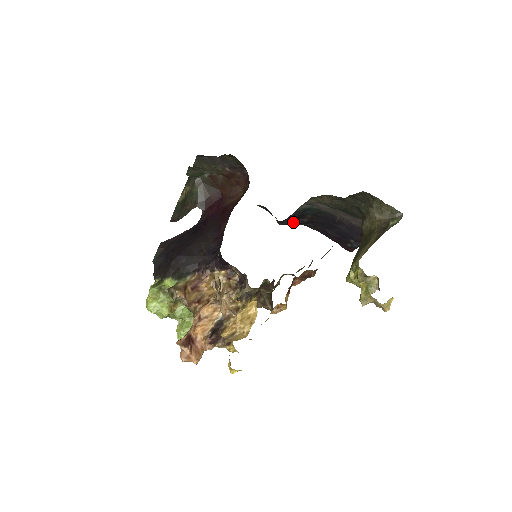
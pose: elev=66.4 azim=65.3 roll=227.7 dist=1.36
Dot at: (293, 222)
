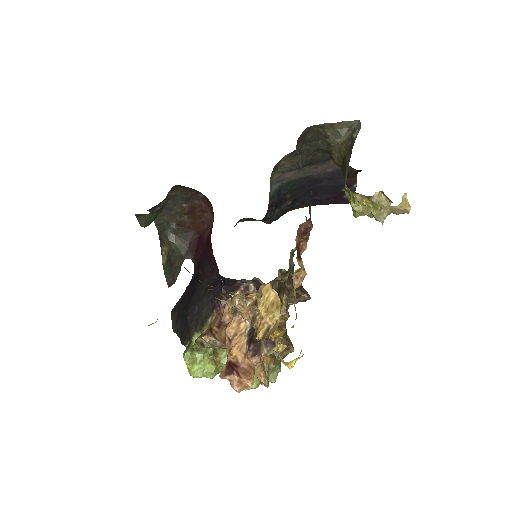
Dot at: (280, 213)
